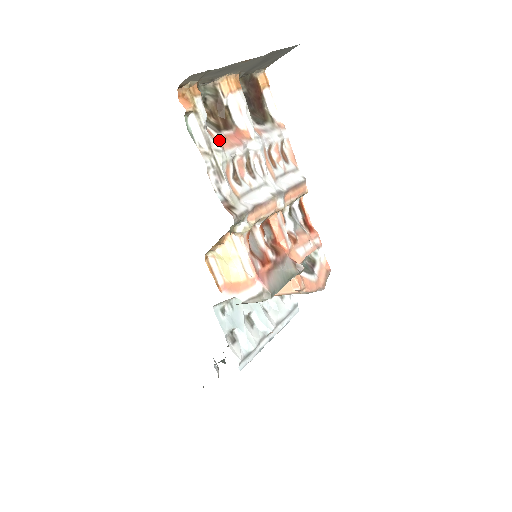
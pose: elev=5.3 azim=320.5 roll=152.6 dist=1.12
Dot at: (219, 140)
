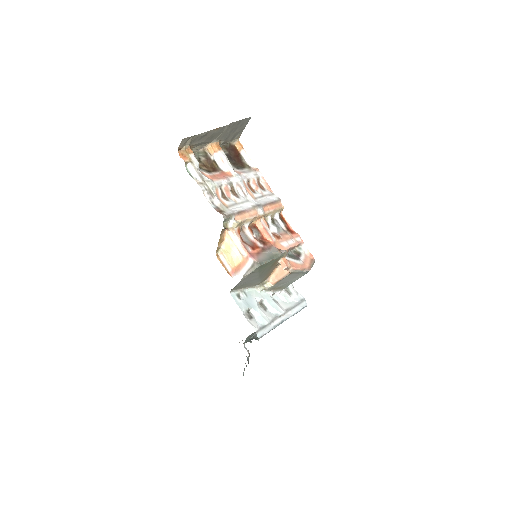
Dot at: (209, 176)
